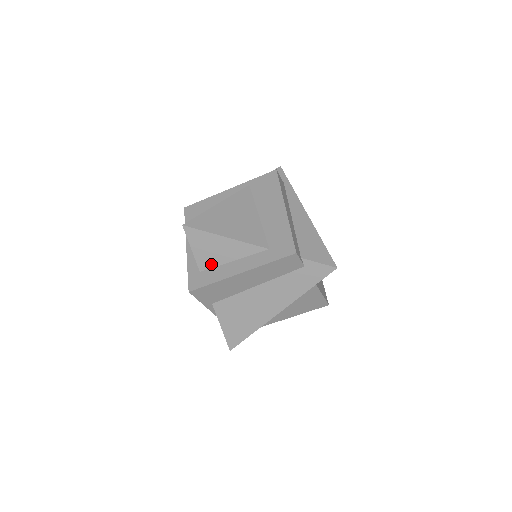
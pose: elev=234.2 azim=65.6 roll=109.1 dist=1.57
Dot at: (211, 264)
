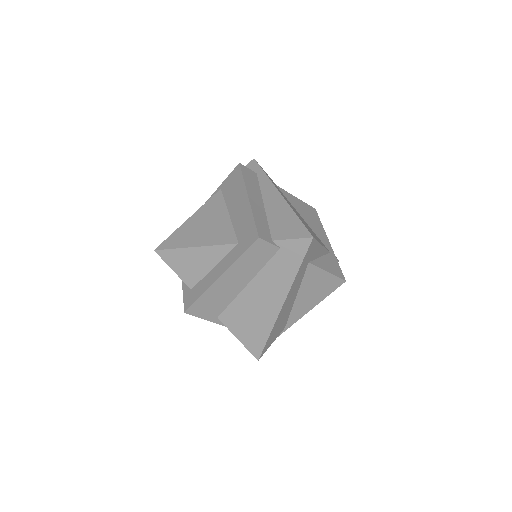
Dot at: (196, 278)
